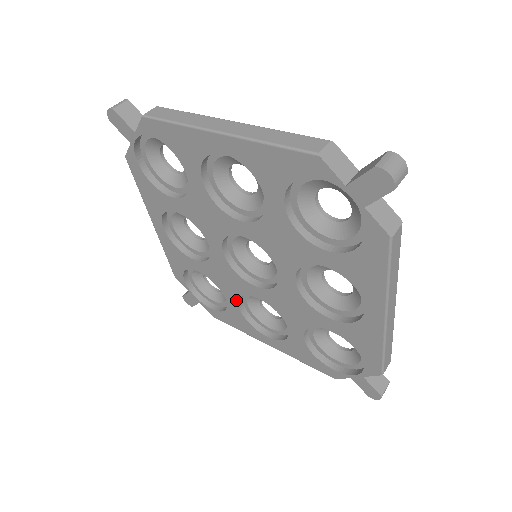
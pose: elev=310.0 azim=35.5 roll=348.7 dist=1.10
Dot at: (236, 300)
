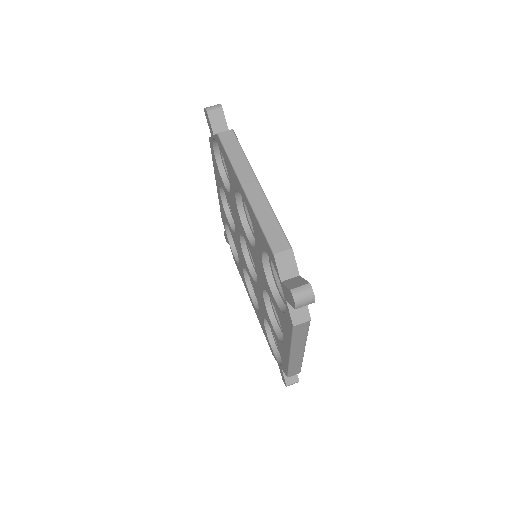
Dot at: (242, 266)
